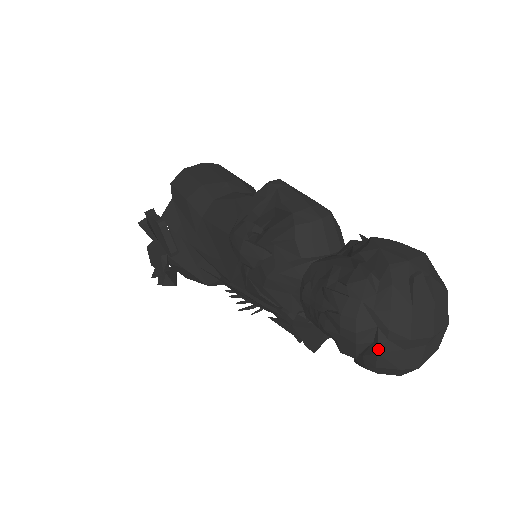
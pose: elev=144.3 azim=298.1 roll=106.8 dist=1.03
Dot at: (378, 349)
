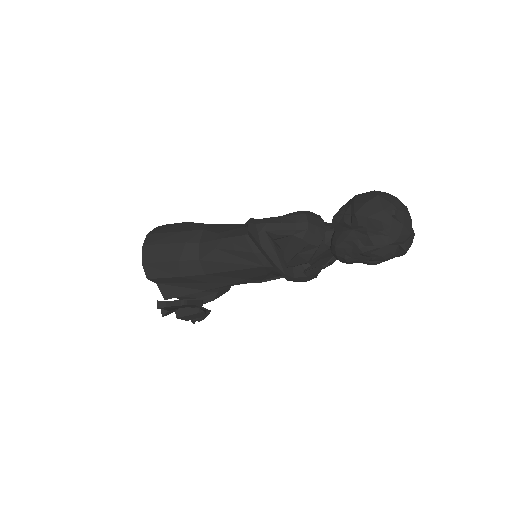
Dot at: (405, 250)
